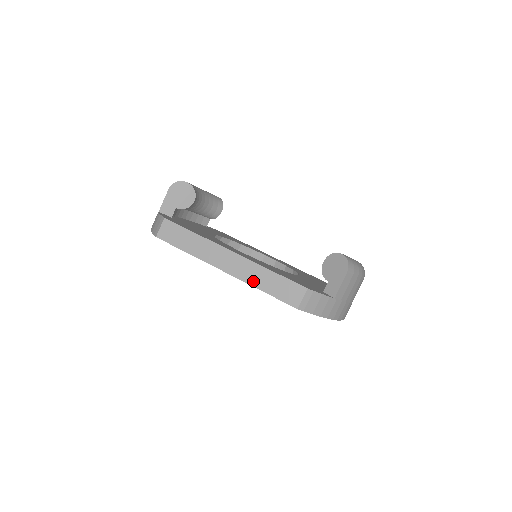
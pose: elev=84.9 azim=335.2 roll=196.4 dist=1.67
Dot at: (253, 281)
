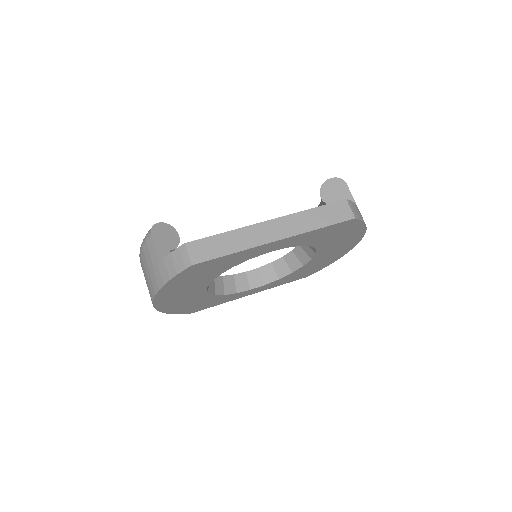
Dot at: (306, 227)
